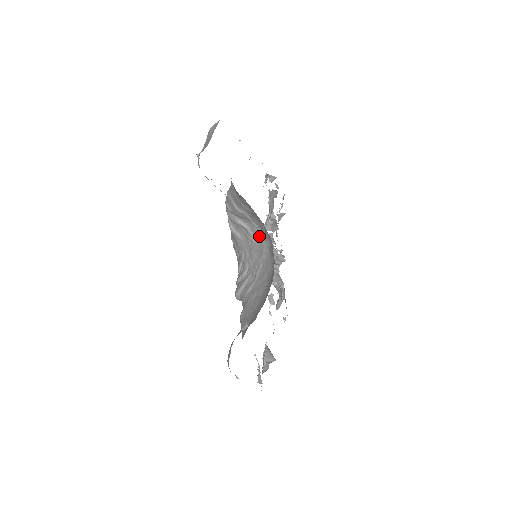
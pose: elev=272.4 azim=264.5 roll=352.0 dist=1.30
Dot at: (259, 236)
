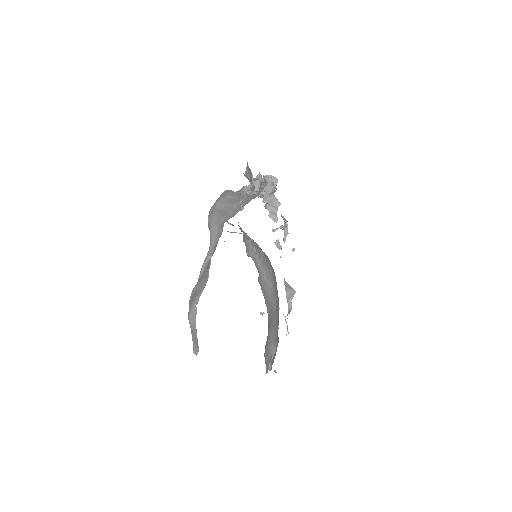
Dot at: occluded
